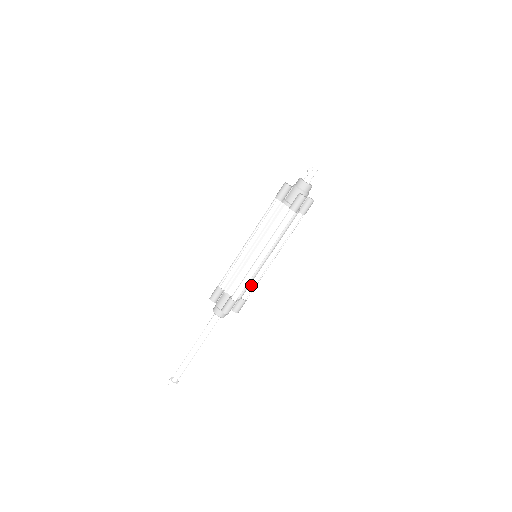
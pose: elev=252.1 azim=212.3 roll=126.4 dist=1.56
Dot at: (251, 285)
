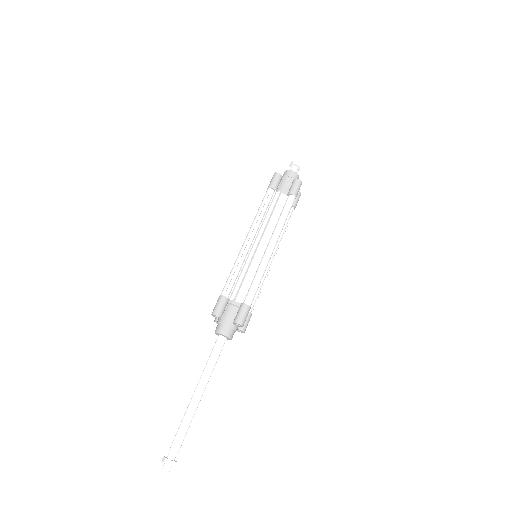
Dot at: occluded
